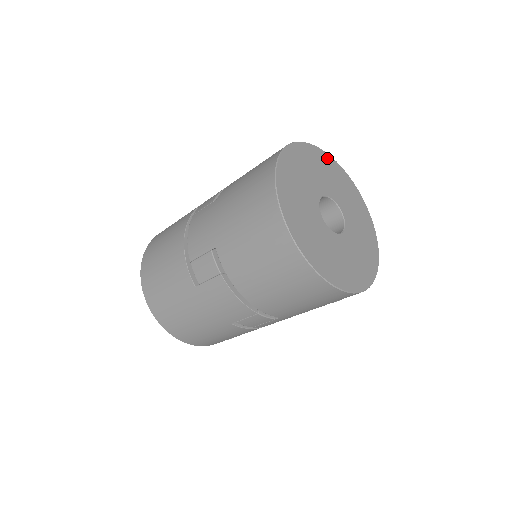
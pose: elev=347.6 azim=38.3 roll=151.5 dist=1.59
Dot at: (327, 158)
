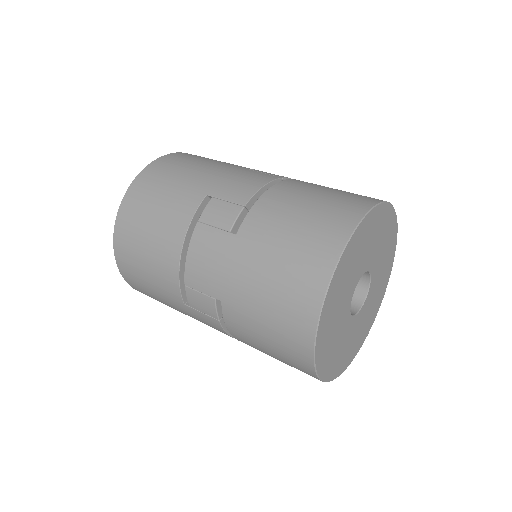
Dot at: (385, 211)
